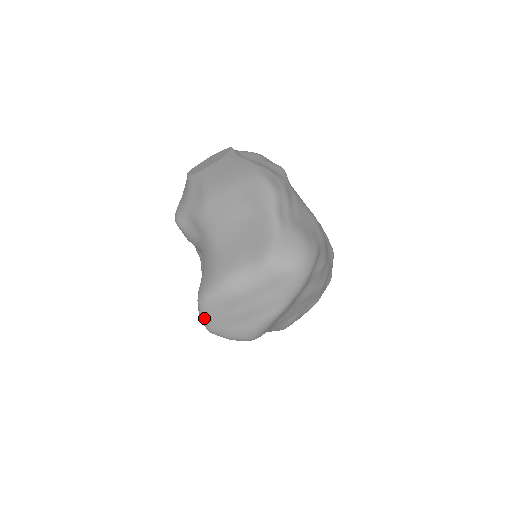
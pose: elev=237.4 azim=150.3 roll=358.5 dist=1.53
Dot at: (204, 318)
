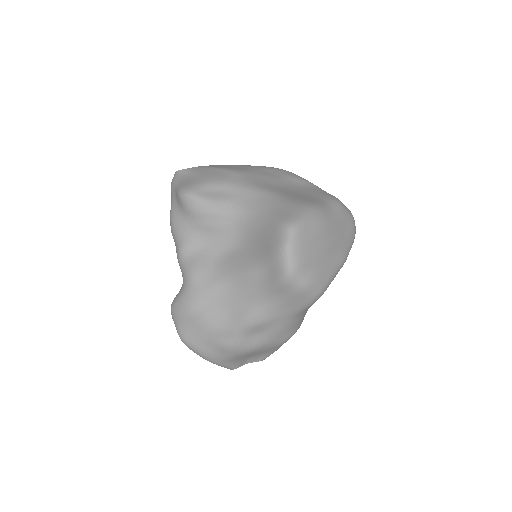
Dot at: (294, 247)
